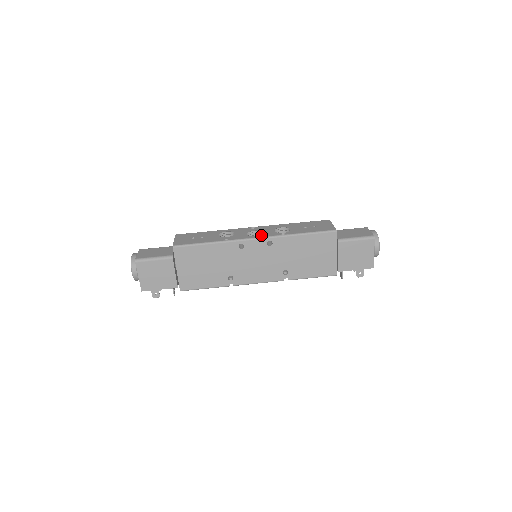
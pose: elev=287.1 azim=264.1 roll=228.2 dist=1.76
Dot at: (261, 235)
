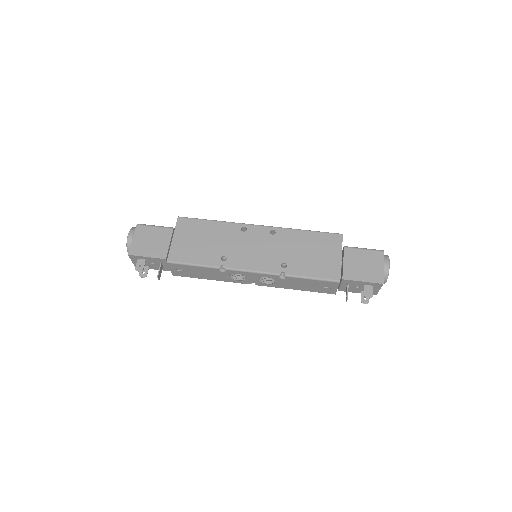
Dot at: occluded
